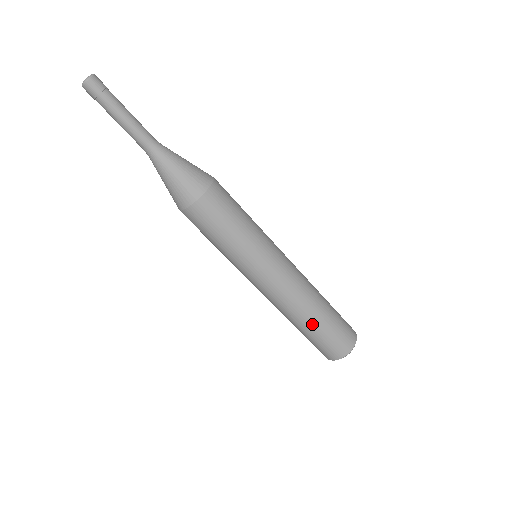
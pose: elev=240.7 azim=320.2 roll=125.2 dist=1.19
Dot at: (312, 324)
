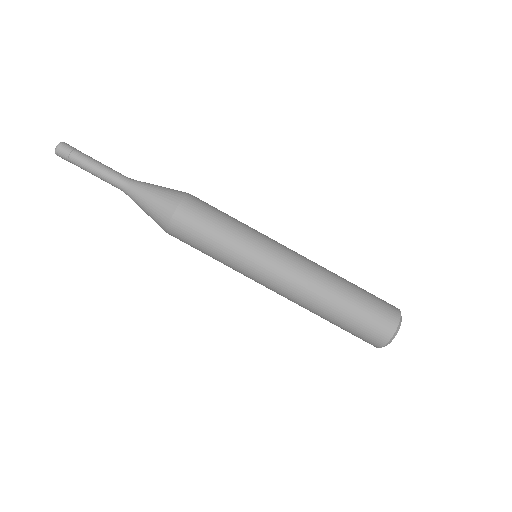
Dot at: (329, 318)
